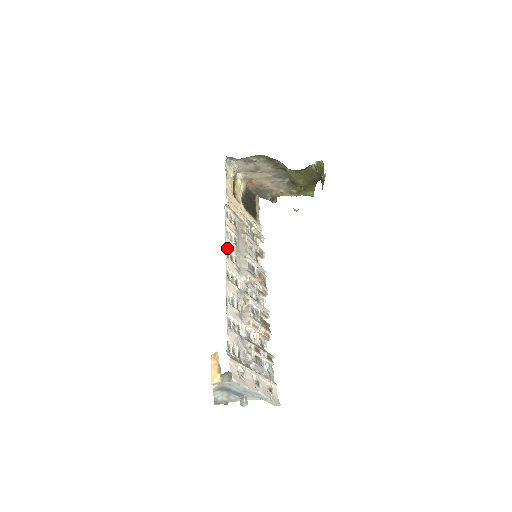
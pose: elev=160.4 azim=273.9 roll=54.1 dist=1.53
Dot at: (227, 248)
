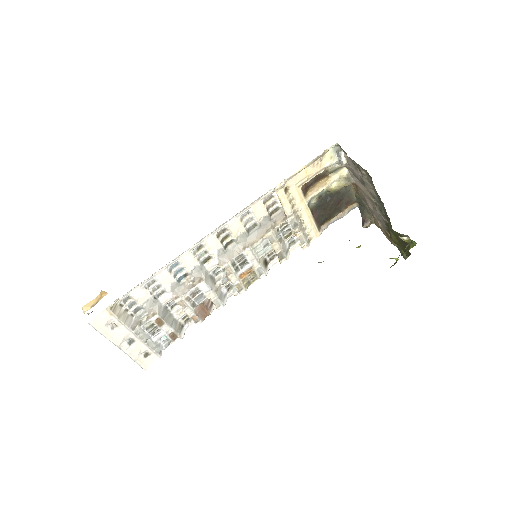
Dot at: (218, 227)
